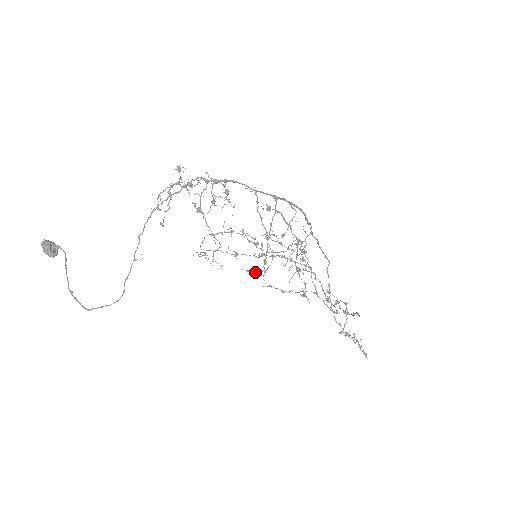
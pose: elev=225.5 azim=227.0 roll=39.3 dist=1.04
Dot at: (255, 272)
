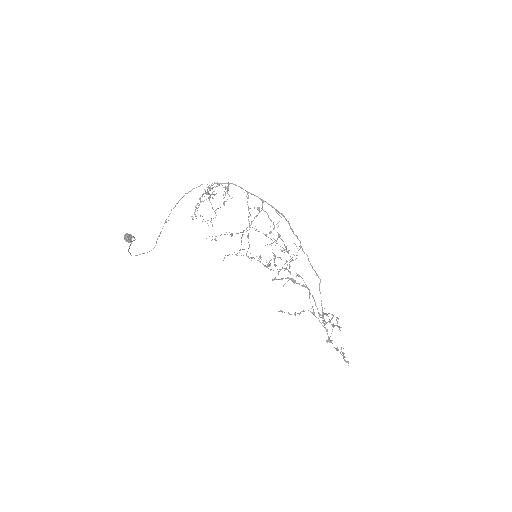
Dot at: (244, 249)
